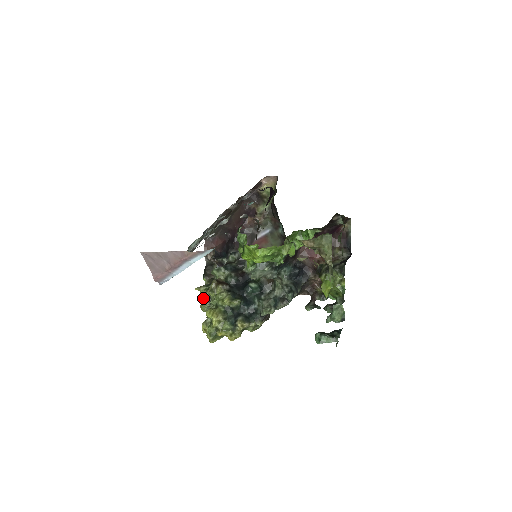
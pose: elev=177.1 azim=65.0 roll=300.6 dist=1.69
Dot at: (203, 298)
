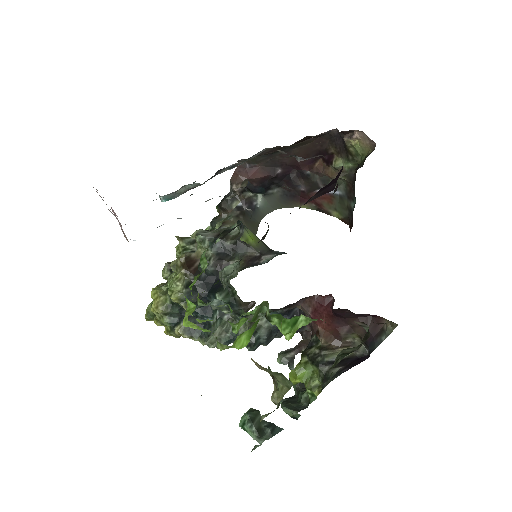
Dot at: (177, 254)
